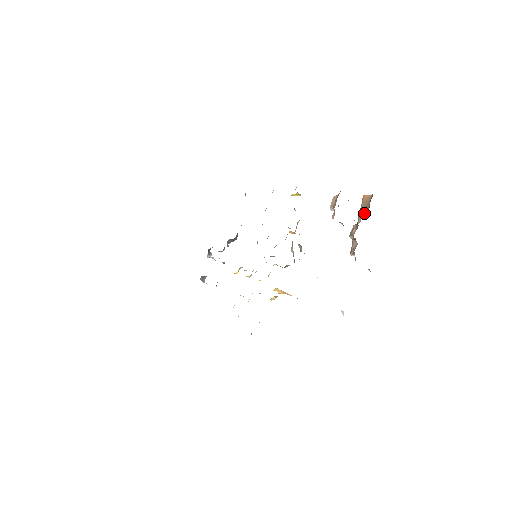
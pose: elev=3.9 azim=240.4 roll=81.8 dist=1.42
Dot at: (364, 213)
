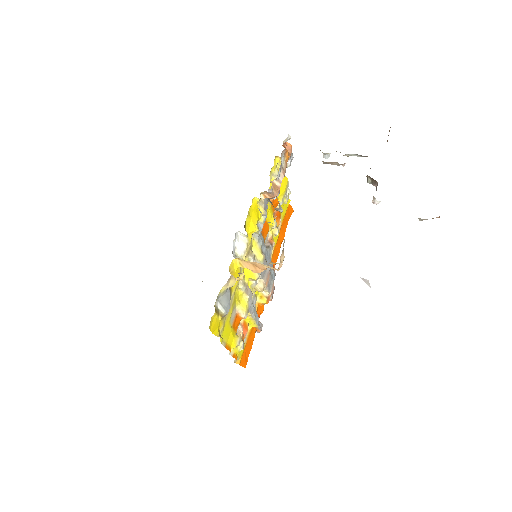
Dot at: occluded
